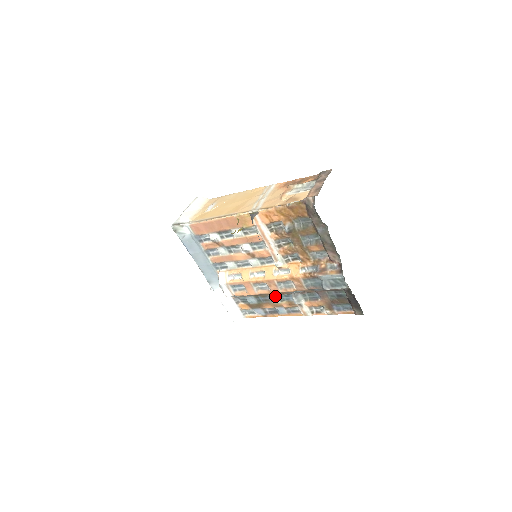
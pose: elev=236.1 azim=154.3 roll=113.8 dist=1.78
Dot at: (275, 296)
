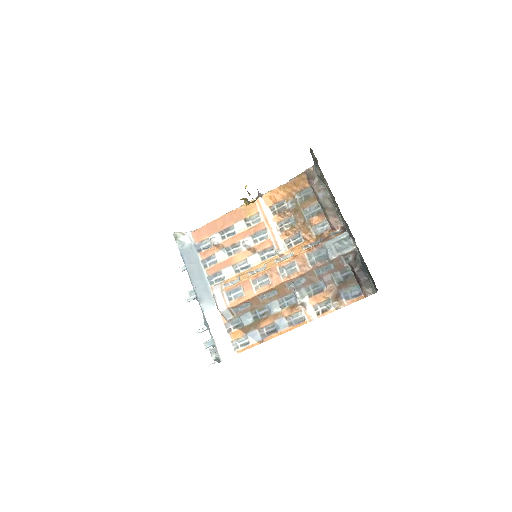
Dot at: (275, 302)
